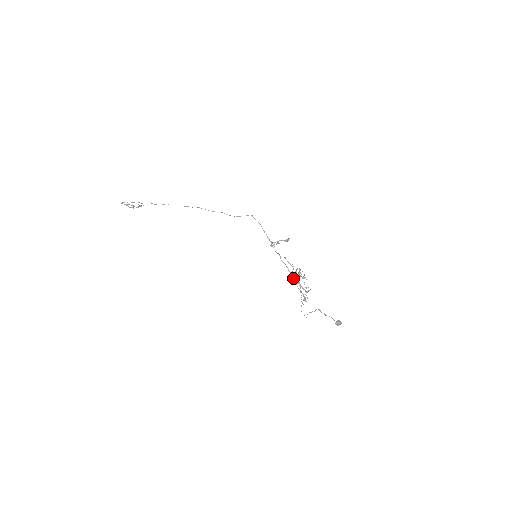
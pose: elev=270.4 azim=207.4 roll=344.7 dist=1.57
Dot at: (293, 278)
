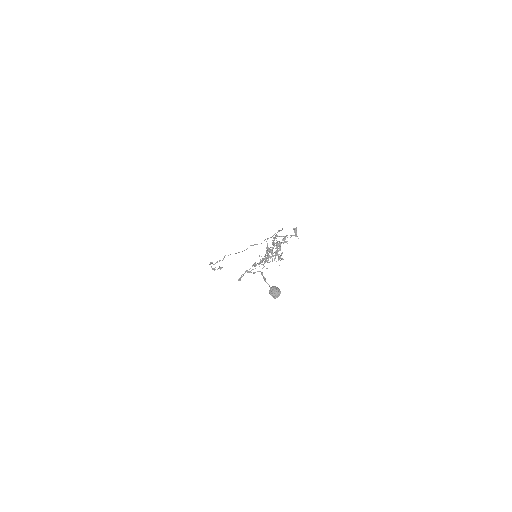
Dot at: (267, 254)
